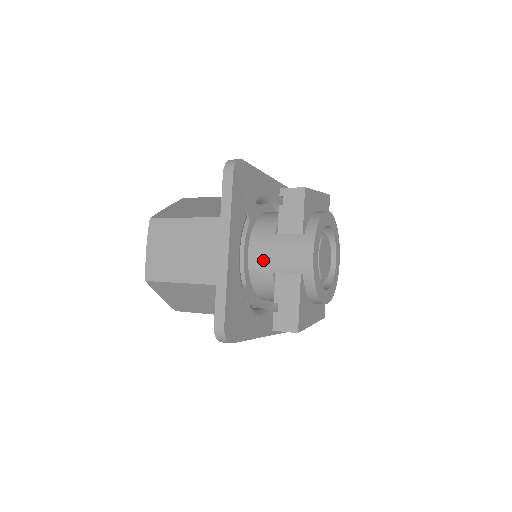
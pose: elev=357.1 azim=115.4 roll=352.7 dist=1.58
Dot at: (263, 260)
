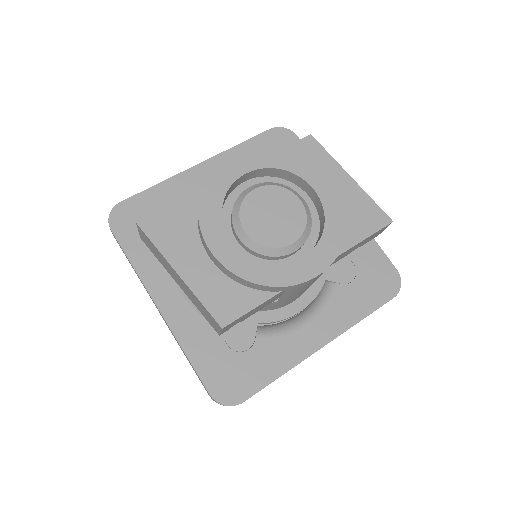
Dot at: occluded
